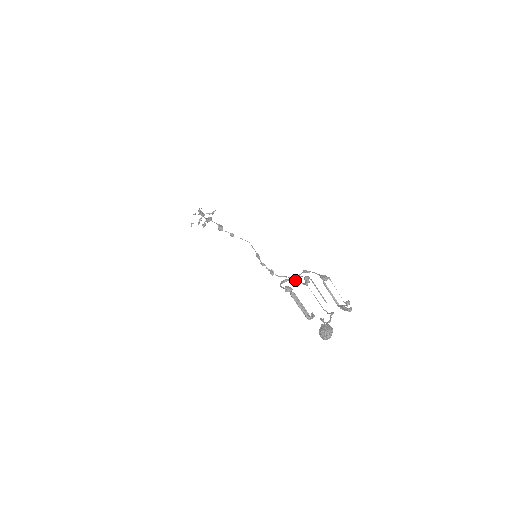
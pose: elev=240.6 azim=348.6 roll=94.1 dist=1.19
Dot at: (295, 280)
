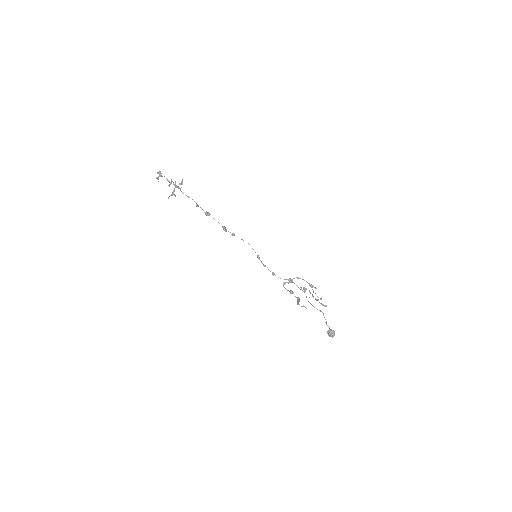
Dot at: occluded
